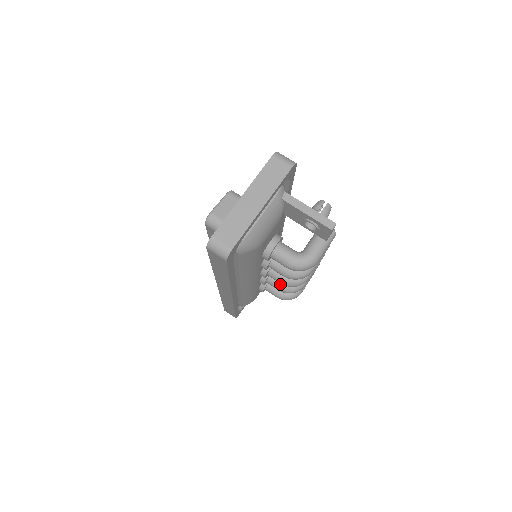
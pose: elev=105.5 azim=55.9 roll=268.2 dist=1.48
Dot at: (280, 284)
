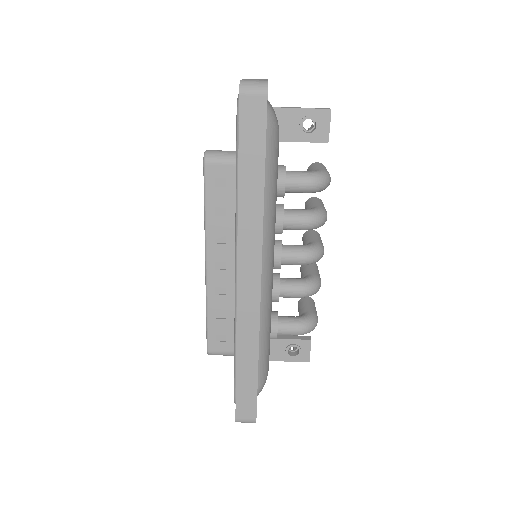
Dot at: (297, 282)
